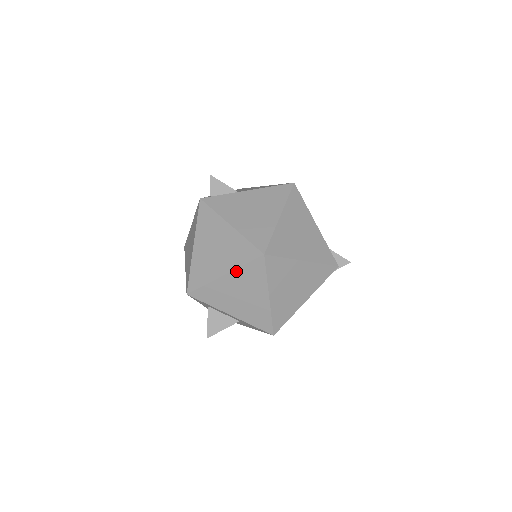
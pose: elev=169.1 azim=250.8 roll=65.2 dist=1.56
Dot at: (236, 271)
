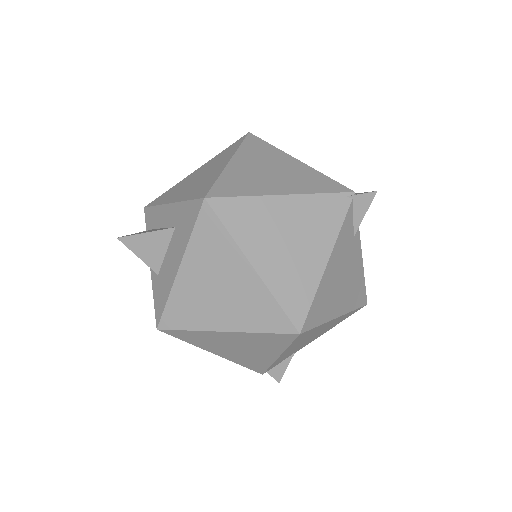
Dot at: (212, 160)
